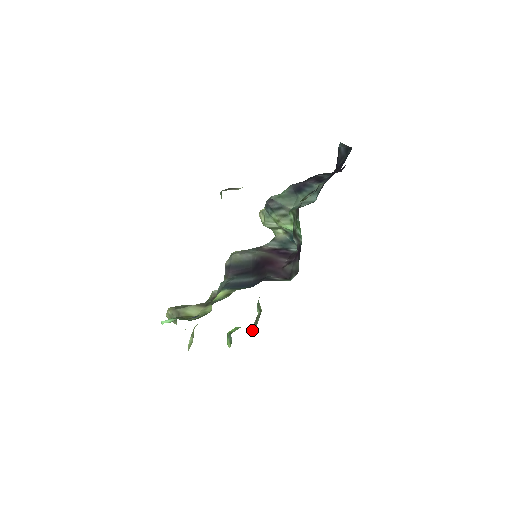
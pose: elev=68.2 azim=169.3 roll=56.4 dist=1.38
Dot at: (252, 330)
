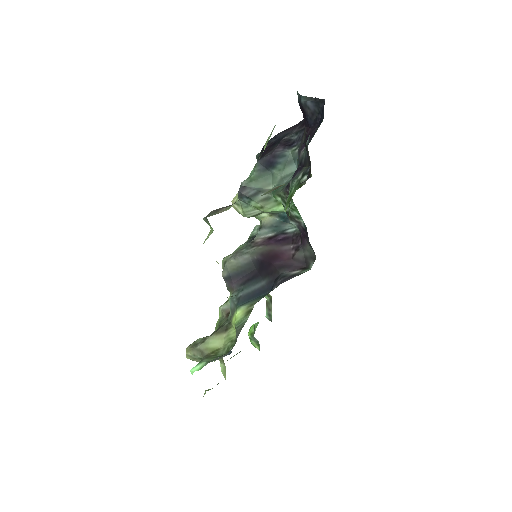
Dot at: (267, 317)
